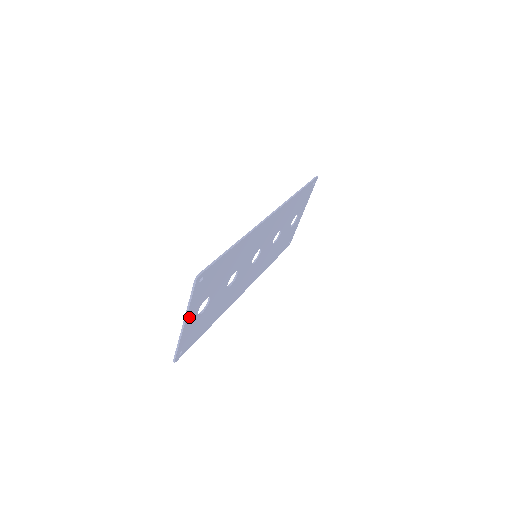
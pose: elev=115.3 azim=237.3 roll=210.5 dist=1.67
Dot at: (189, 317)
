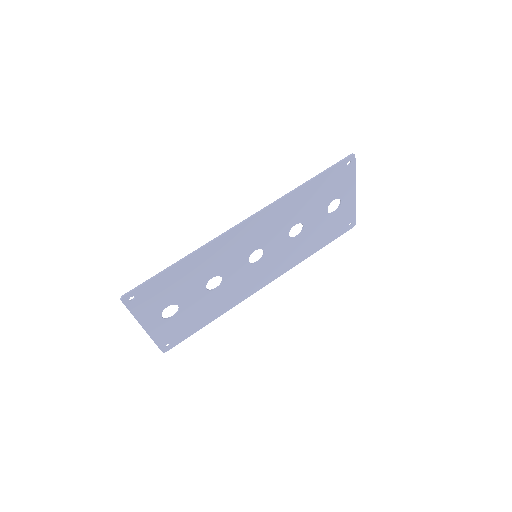
Dot at: (147, 323)
